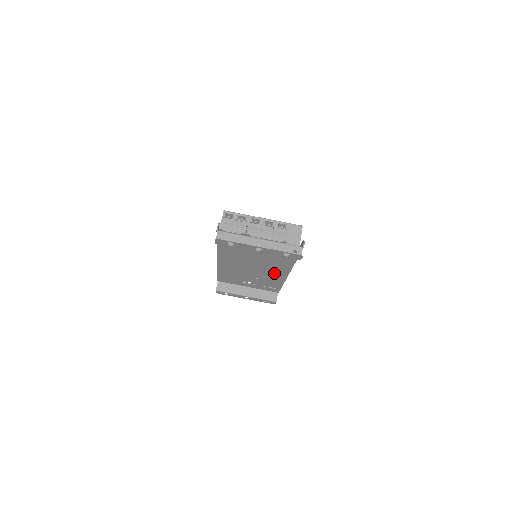
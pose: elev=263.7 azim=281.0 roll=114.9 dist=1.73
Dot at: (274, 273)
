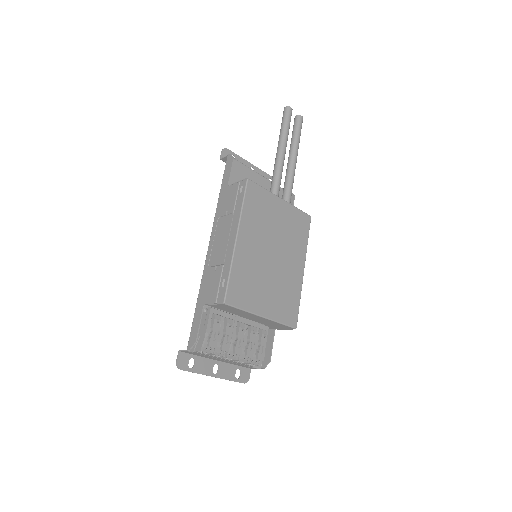
Dot at: occluded
